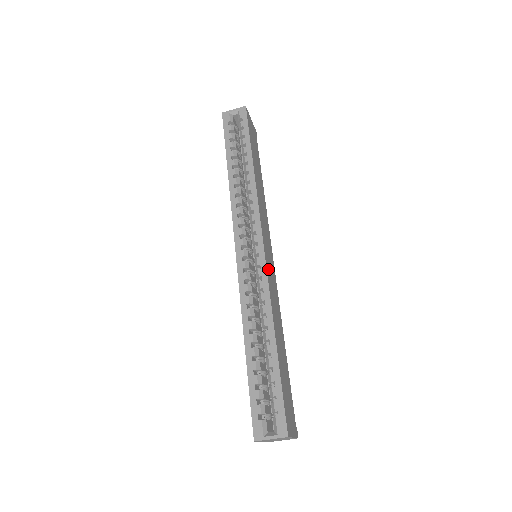
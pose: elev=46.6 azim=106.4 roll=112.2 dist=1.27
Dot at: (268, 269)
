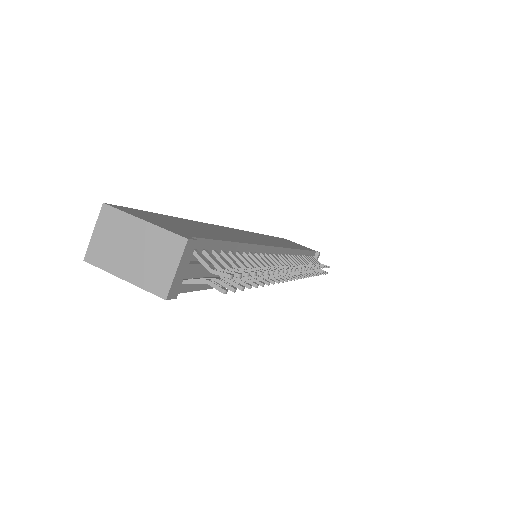
Dot at: occluded
